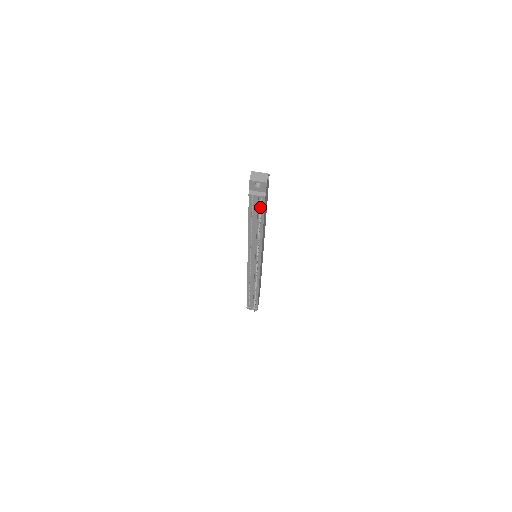
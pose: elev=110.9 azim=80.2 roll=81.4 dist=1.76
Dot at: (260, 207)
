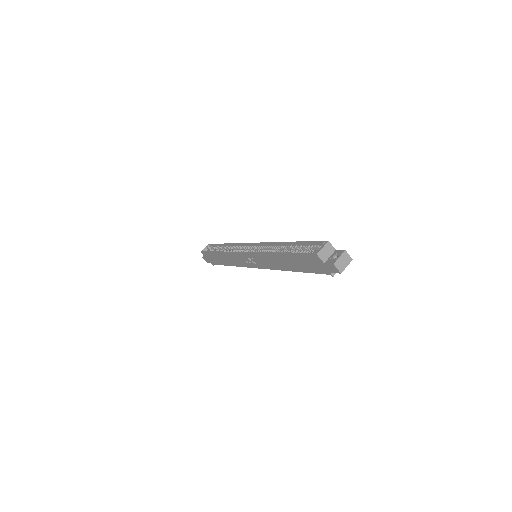
Dot at: occluded
